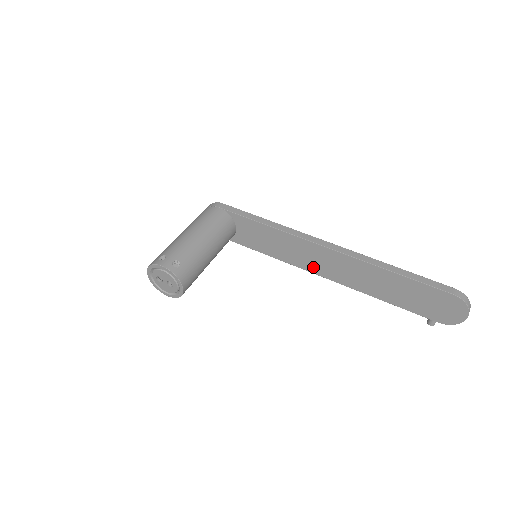
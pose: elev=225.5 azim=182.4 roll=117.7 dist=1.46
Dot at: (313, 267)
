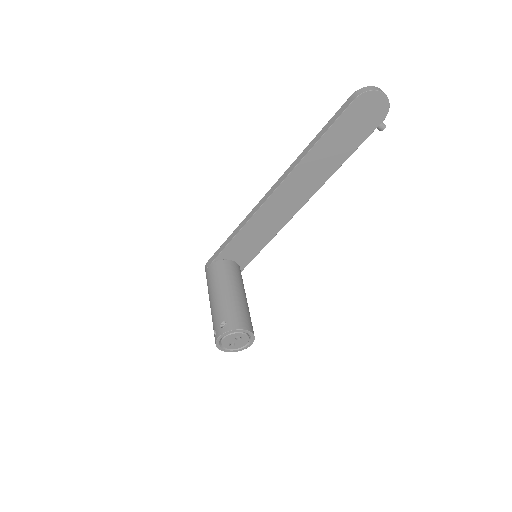
Dot at: (289, 212)
